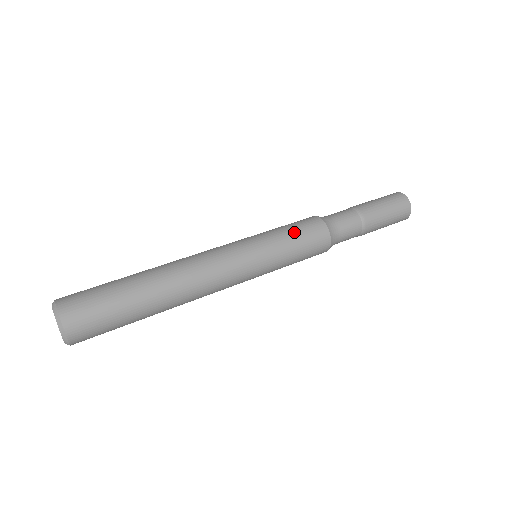
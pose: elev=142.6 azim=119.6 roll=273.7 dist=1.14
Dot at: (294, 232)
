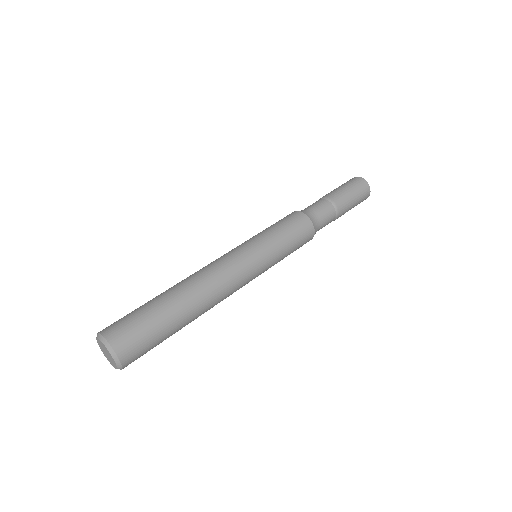
Dot at: (291, 238)
